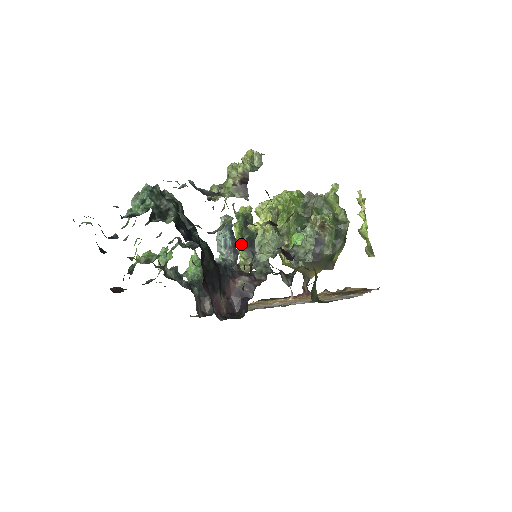
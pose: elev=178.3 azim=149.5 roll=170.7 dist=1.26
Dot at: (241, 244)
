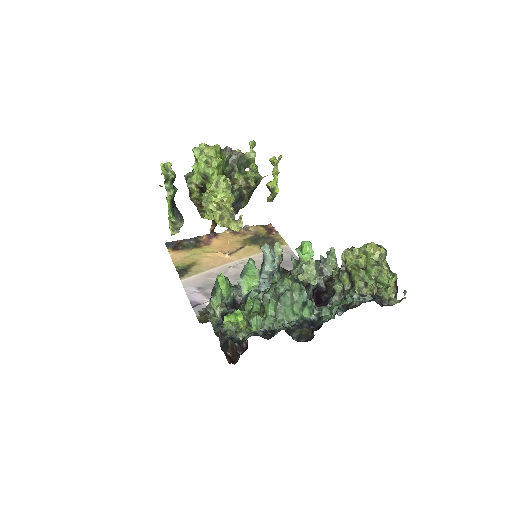
Dot at: (172, 210)
